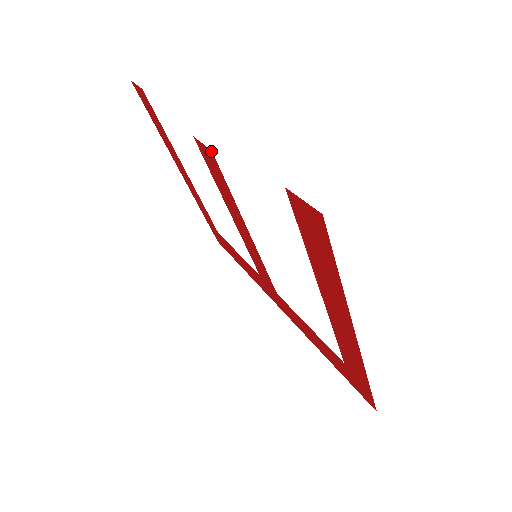
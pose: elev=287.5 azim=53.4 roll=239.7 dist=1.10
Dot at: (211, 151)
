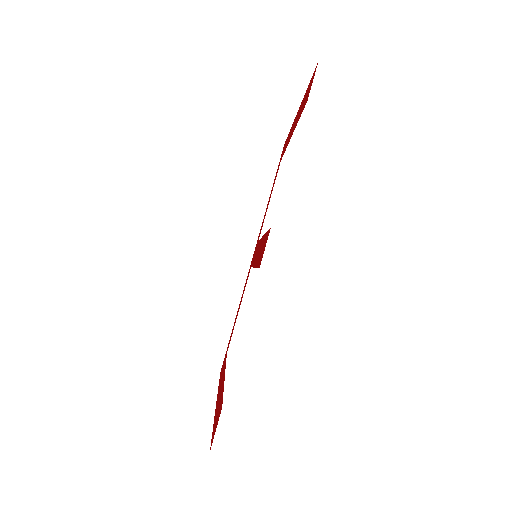
Dot at: occluded
